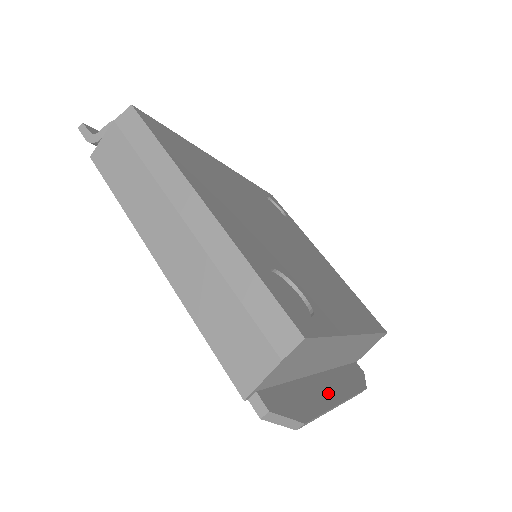
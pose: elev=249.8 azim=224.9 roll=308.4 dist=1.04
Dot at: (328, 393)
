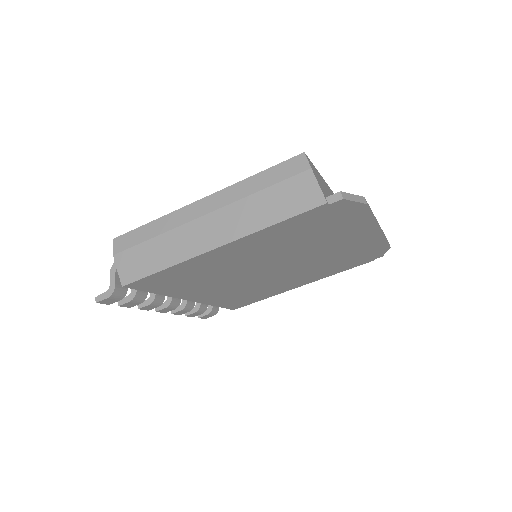
Dot at: occluded
